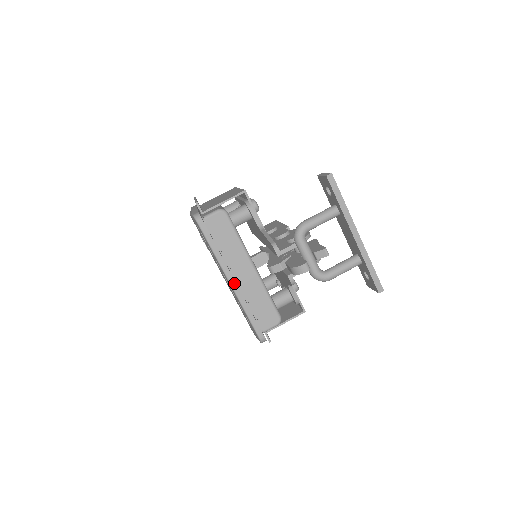
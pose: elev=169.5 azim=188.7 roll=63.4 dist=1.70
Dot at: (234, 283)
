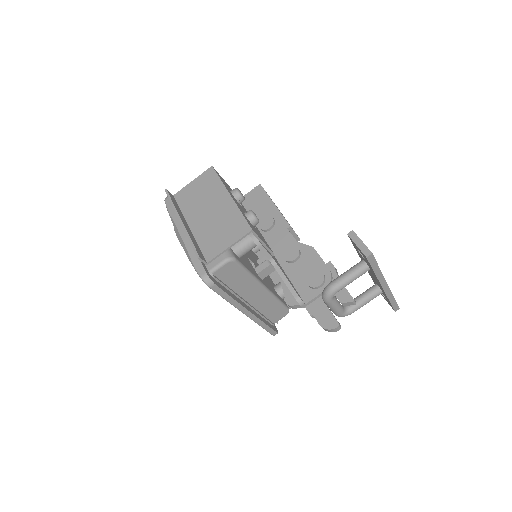
Dot at: (250, 314)
